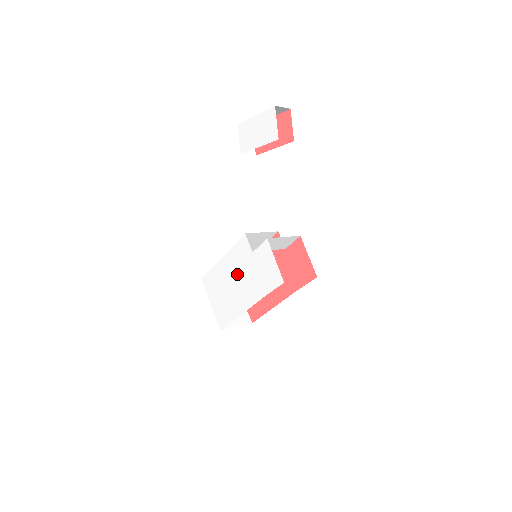
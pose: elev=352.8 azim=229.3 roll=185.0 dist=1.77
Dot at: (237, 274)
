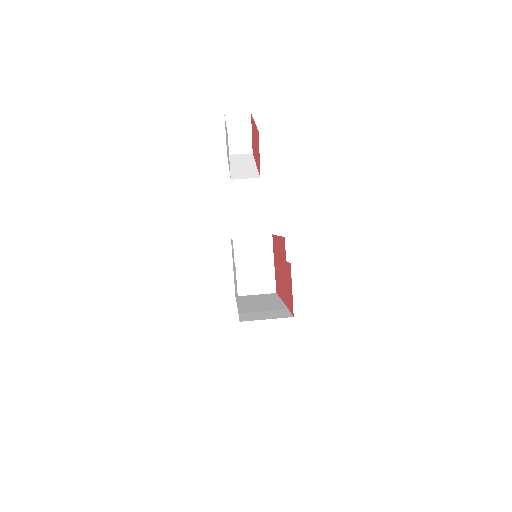
Dot at: occluded
